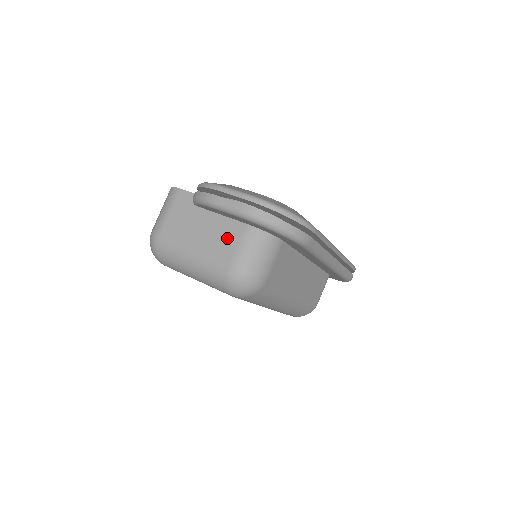
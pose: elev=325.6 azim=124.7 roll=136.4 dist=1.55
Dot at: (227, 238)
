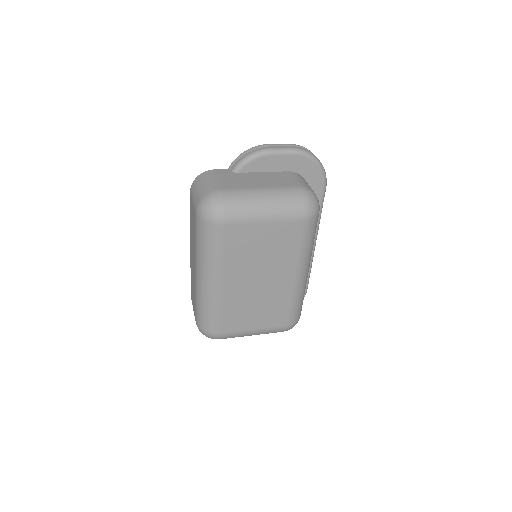
Dot at: (282, 178)
